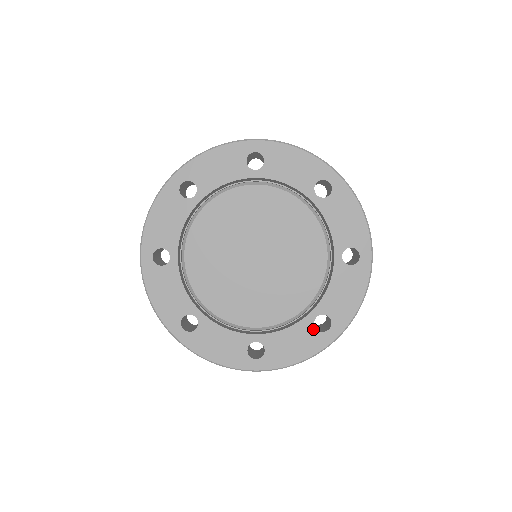
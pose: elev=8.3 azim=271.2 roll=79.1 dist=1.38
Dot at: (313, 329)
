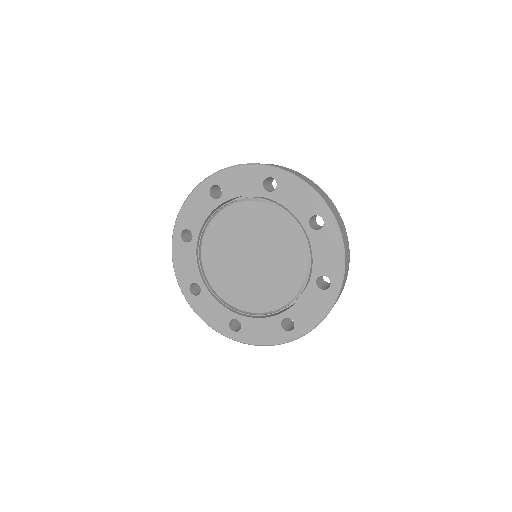
Dot at: (279, 326)
